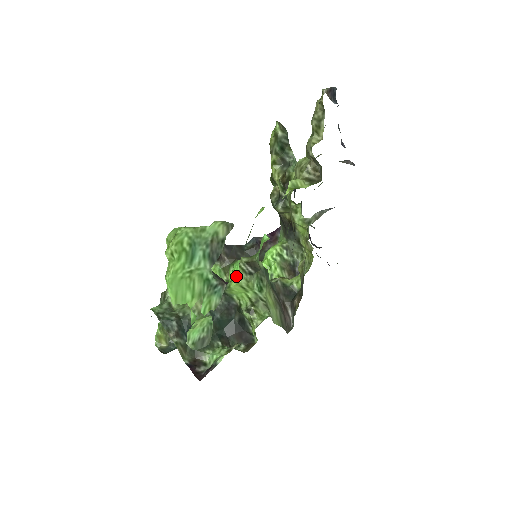
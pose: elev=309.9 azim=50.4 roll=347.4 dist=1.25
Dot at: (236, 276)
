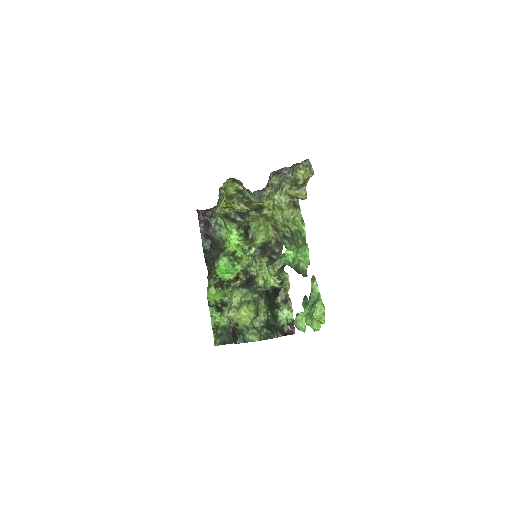
Dot at: (268, 279)
